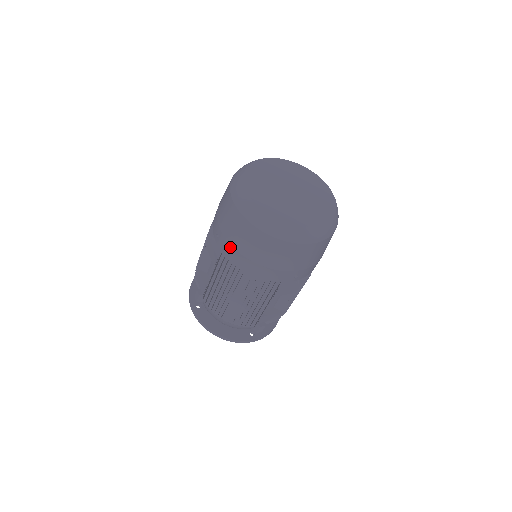
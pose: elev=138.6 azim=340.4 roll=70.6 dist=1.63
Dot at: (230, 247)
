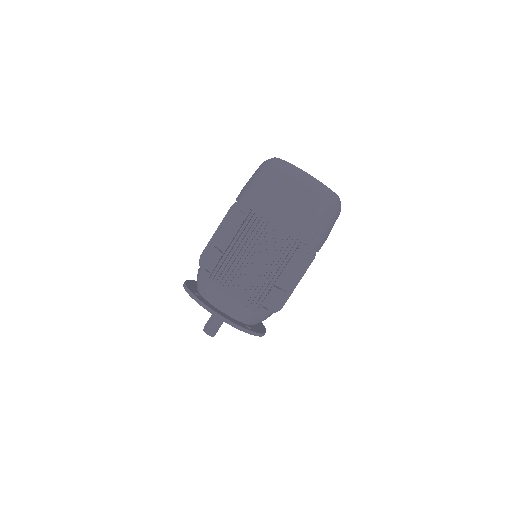
Dot at: (263, 201)
